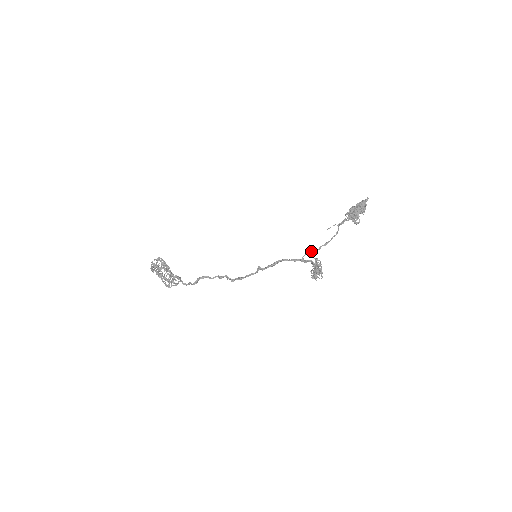
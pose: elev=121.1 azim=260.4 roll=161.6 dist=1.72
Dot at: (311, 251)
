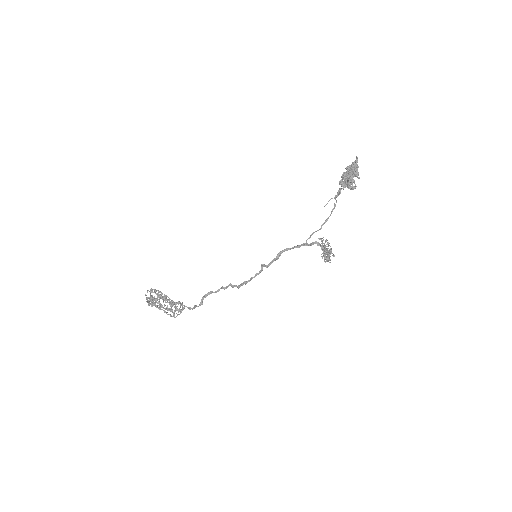
Dot at: (313, 233)
